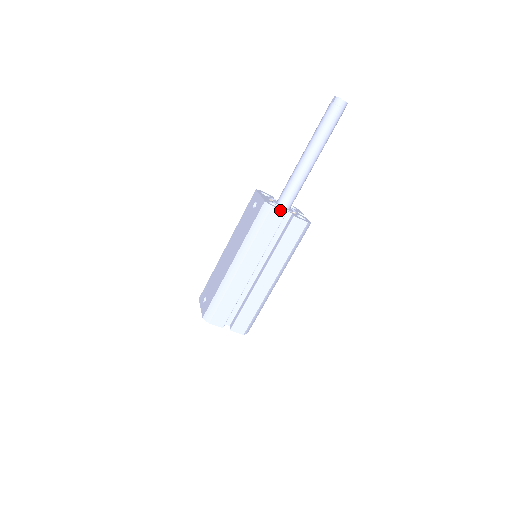
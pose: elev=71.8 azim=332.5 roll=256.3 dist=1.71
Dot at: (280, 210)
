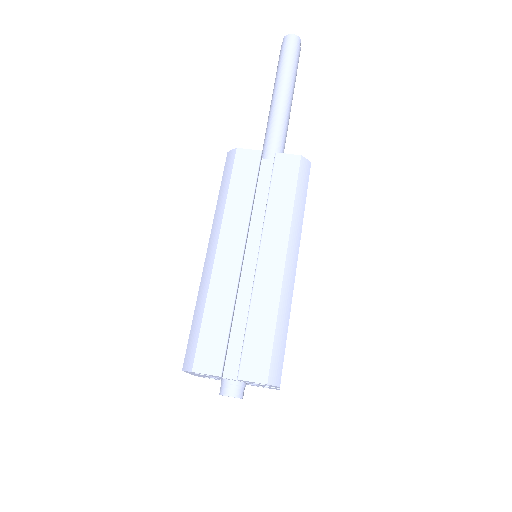
Dot at: (250, 150)
